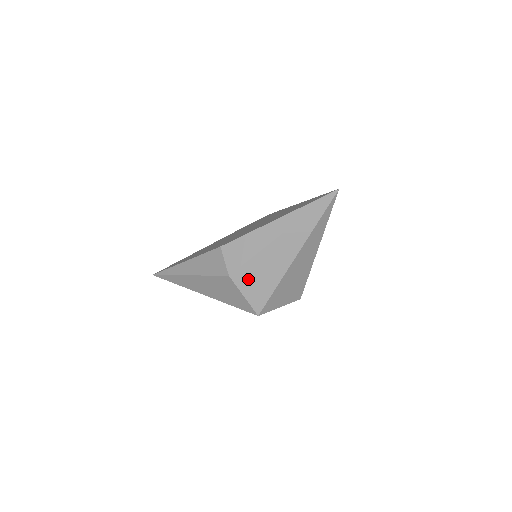
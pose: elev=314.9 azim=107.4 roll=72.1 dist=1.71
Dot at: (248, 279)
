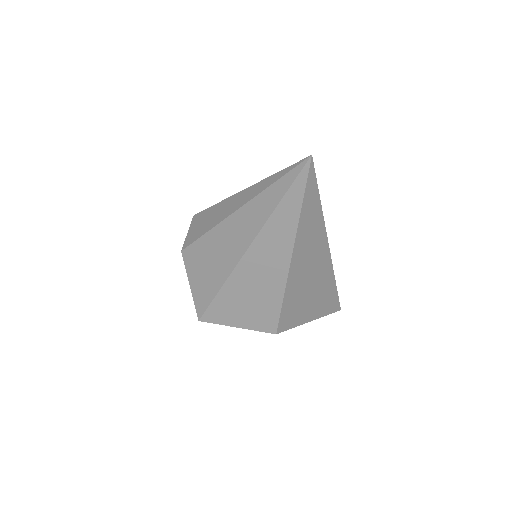
Dot at: (197, 263)
